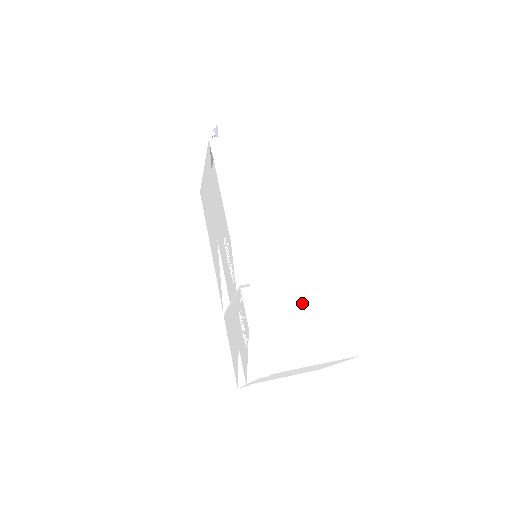
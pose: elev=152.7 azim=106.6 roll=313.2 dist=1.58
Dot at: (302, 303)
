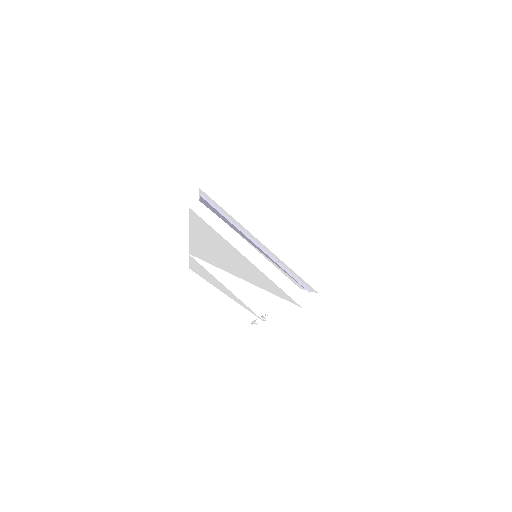
Dot at: occluded
